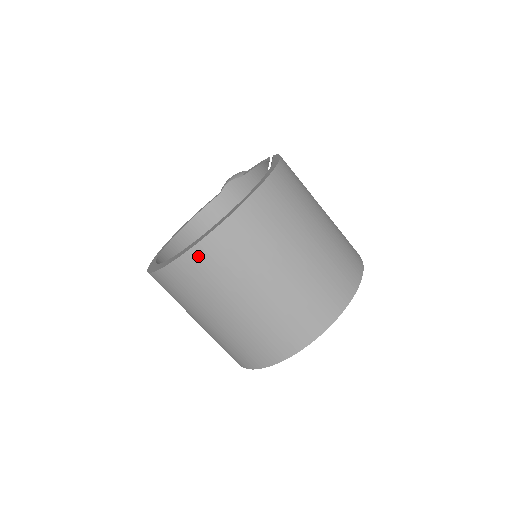
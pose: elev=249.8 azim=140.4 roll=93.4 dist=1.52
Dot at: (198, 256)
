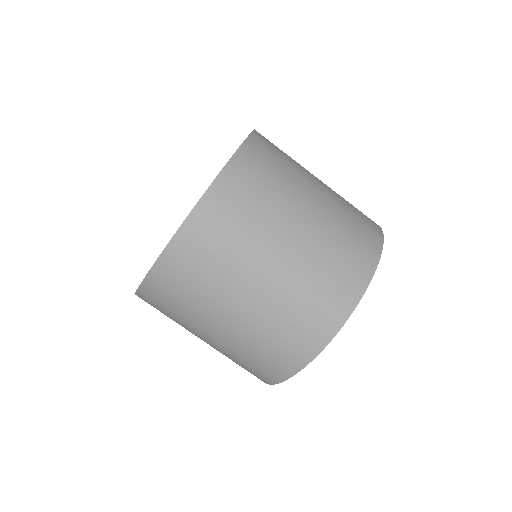
Dot at: (194, 230)
